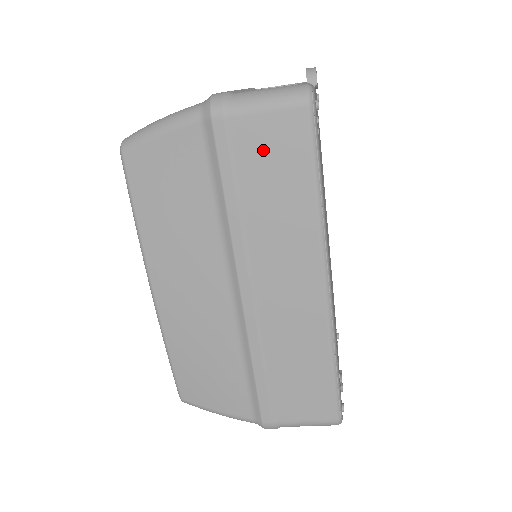
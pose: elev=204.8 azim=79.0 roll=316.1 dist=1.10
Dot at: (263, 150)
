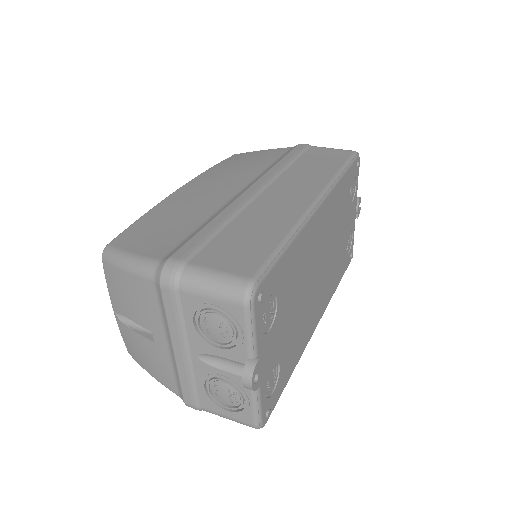
Dot at: occluded
